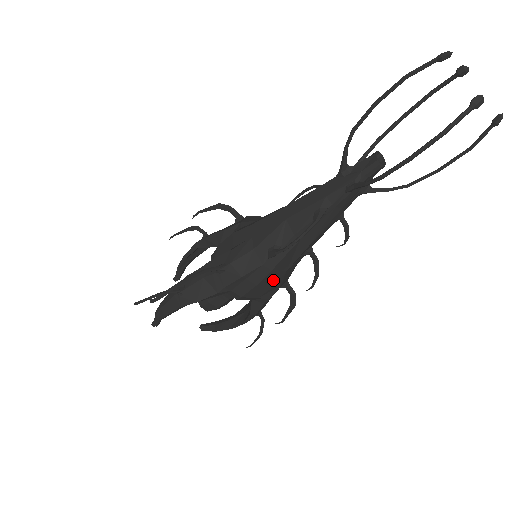
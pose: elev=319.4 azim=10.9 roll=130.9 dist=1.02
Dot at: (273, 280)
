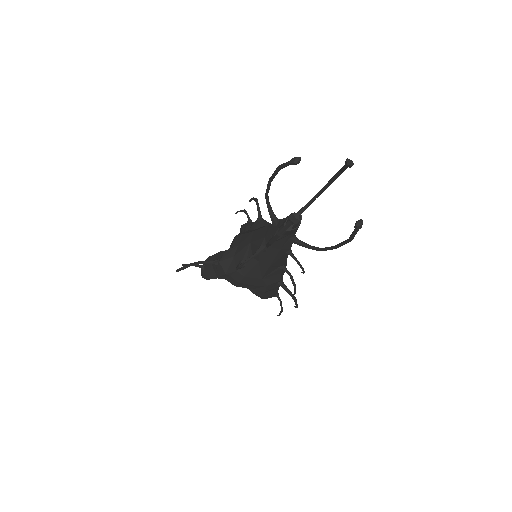
Dot at: (253, 282)
